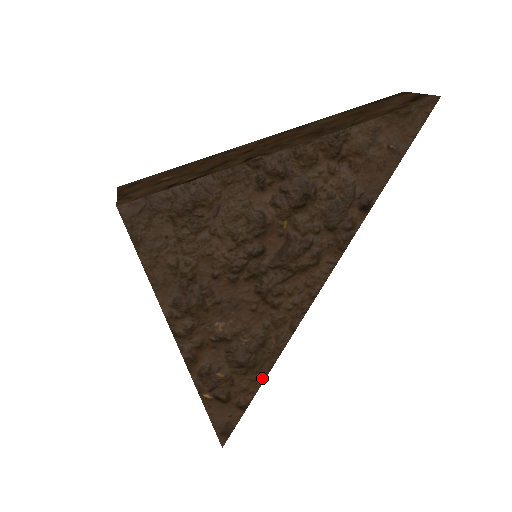
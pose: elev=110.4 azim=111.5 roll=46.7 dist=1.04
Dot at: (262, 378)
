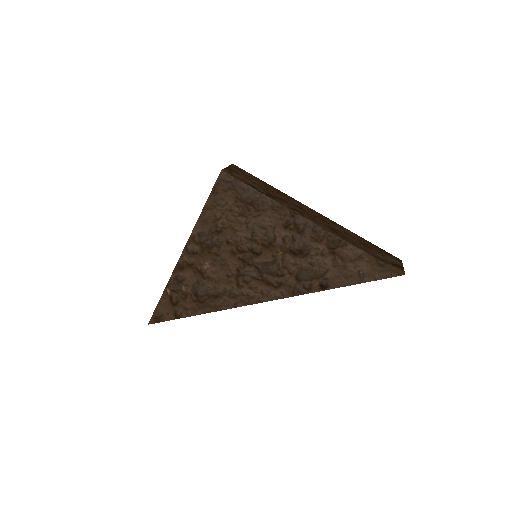
Dot at: (199, 312)
